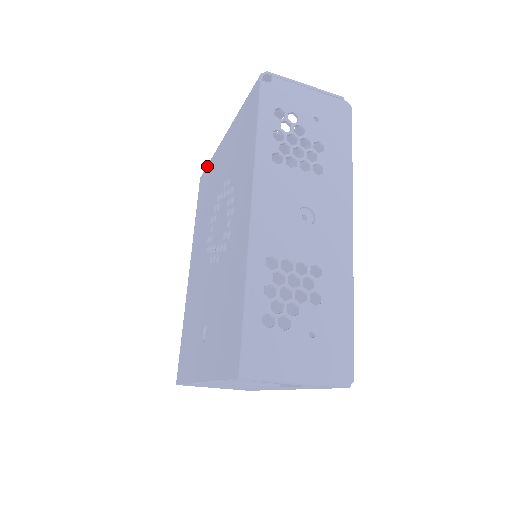
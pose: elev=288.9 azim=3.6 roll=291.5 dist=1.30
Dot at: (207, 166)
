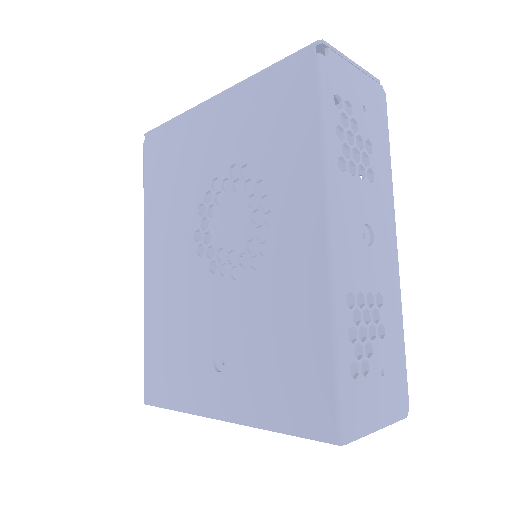
Dot at: (165, 125)
